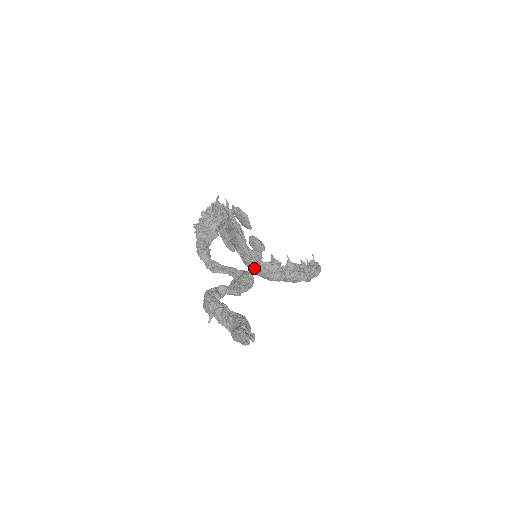
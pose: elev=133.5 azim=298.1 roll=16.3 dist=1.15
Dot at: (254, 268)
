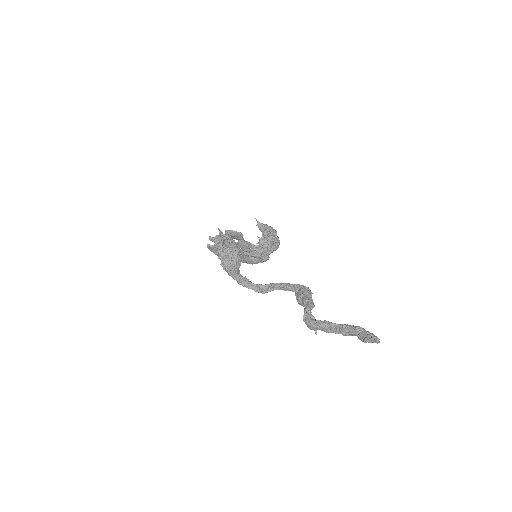
Dot at: (250, 262)
